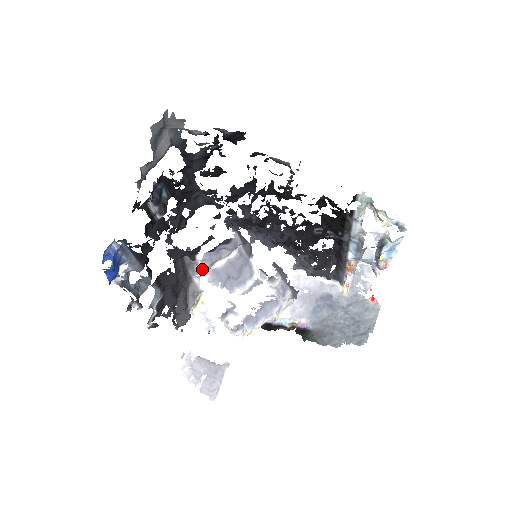
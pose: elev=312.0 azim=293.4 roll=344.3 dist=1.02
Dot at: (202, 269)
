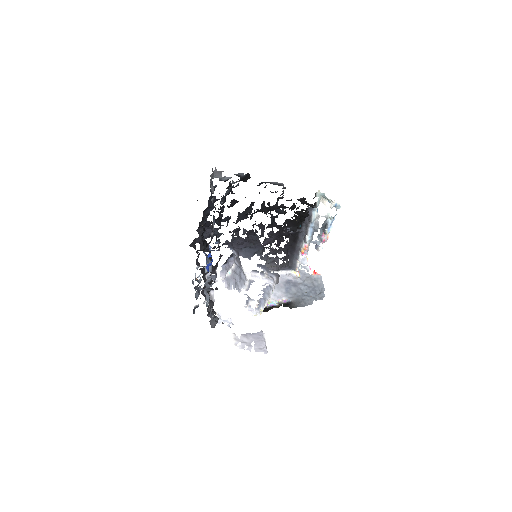
Dot at: occluded
